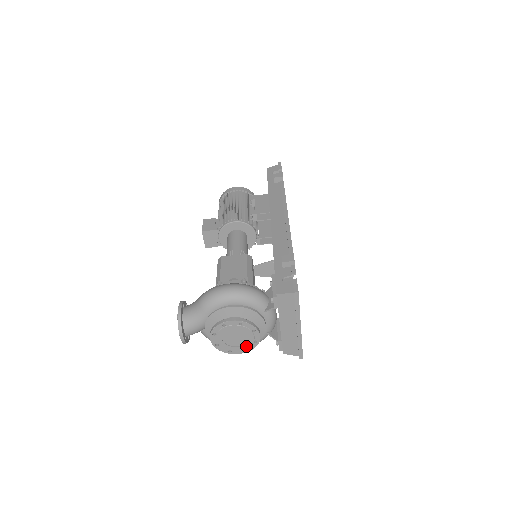
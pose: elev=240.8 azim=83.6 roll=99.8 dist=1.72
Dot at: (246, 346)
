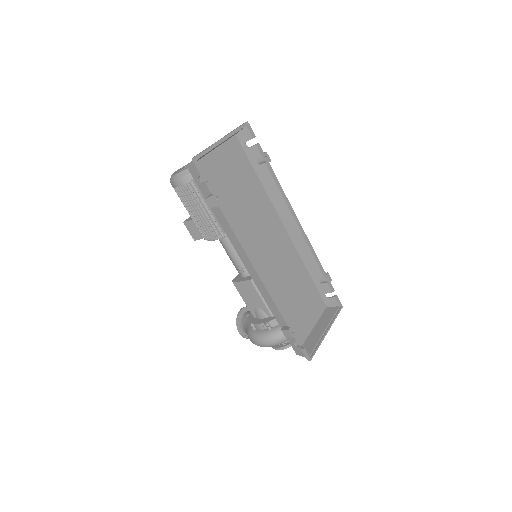
Dot at: occluded
